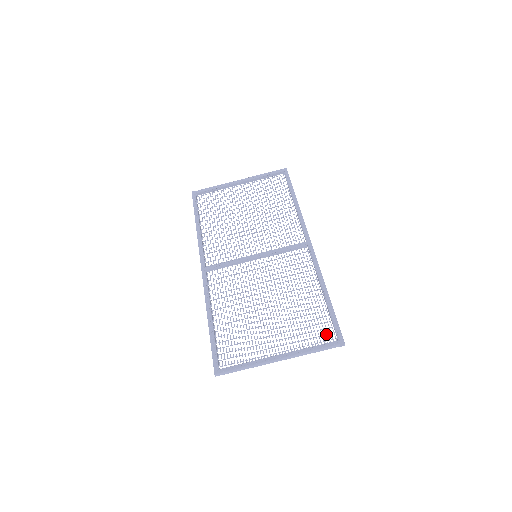
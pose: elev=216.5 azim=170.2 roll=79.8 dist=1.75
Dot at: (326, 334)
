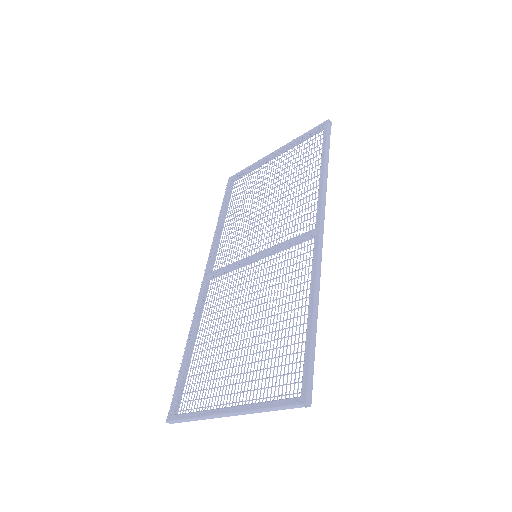
Dot at: occluded
